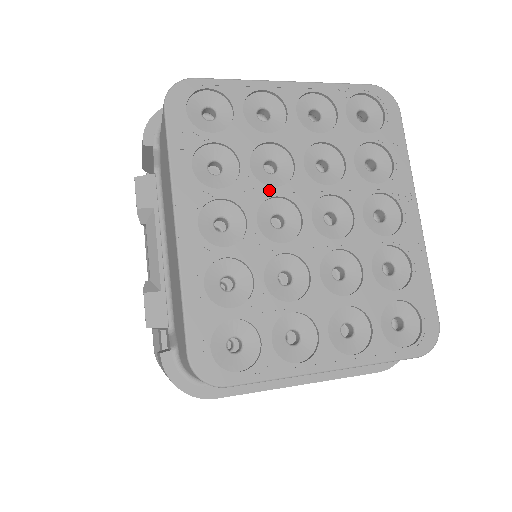
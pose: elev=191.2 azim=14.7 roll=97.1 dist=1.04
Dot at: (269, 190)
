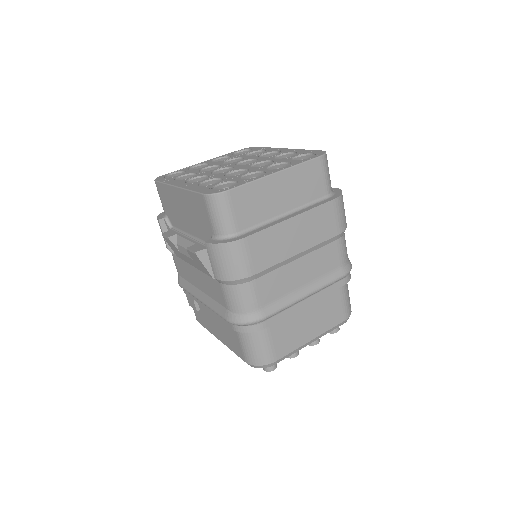
Dot at: (212, 170)
